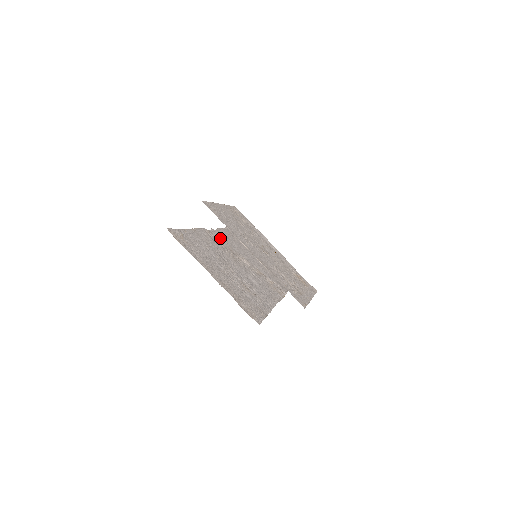
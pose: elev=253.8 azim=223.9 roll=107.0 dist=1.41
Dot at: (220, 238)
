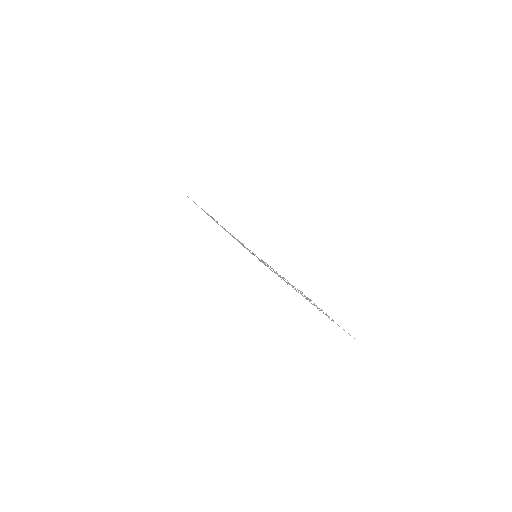
Dot at: occluded
